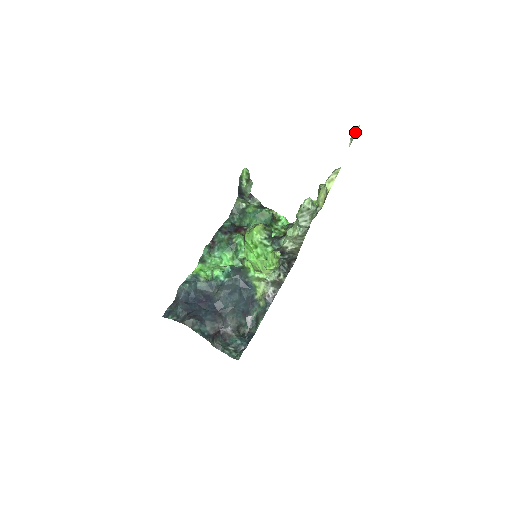
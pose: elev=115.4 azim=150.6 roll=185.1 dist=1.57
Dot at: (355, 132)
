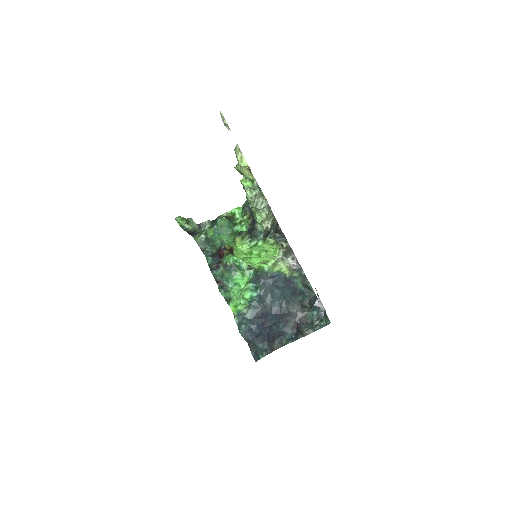
Dot at: (223, 119)
